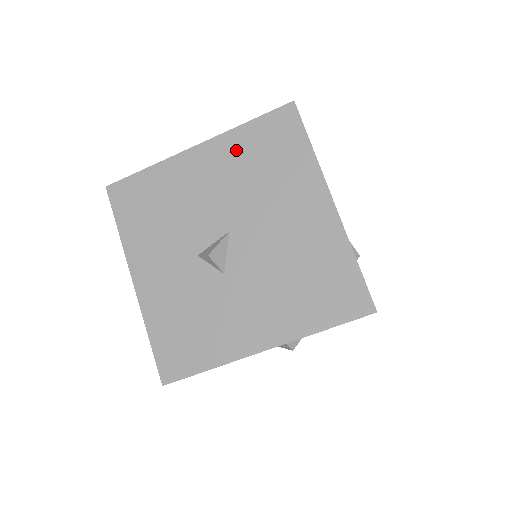
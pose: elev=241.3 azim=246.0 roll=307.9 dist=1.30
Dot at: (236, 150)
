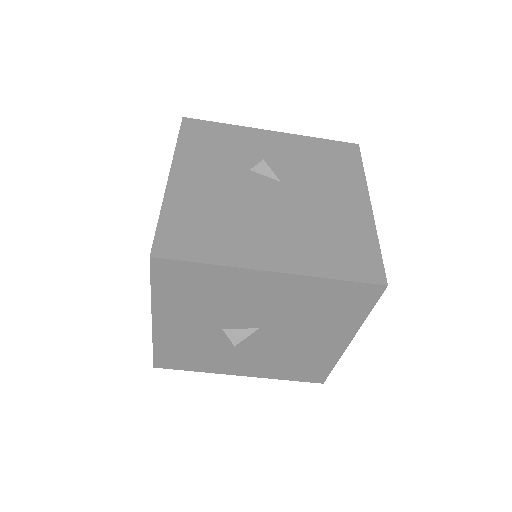
Dot at: (307, 291)
